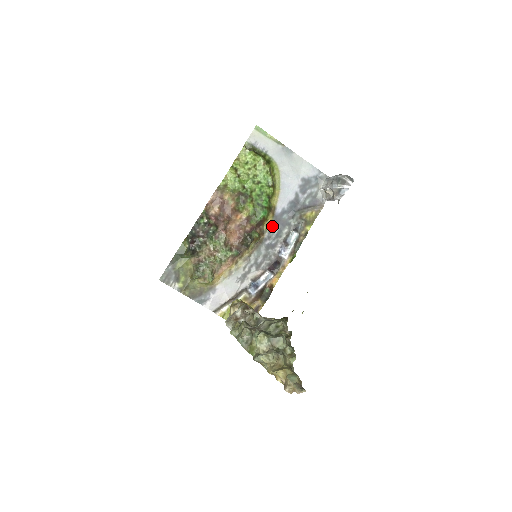
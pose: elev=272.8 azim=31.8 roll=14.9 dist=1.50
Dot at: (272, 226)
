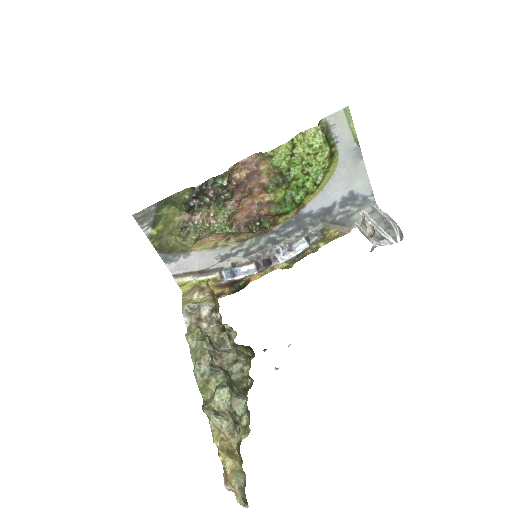
Dot at: (288, 222)
